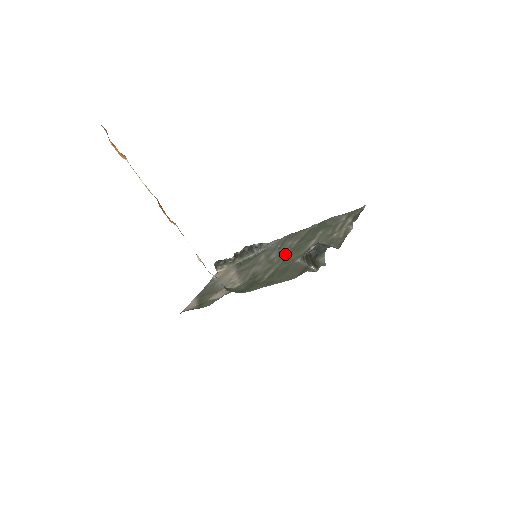
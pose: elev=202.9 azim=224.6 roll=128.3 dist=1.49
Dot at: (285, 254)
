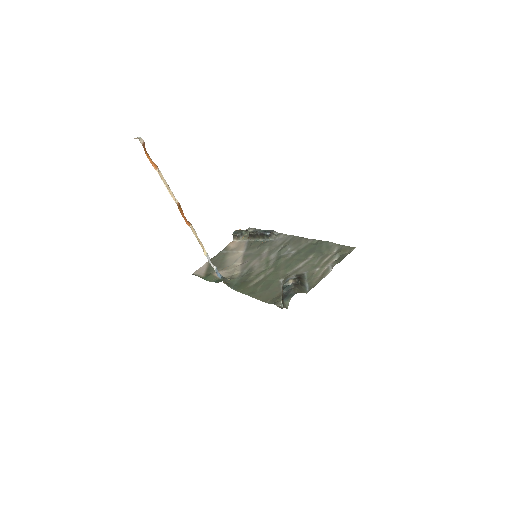
Dot at: (279, 263)
